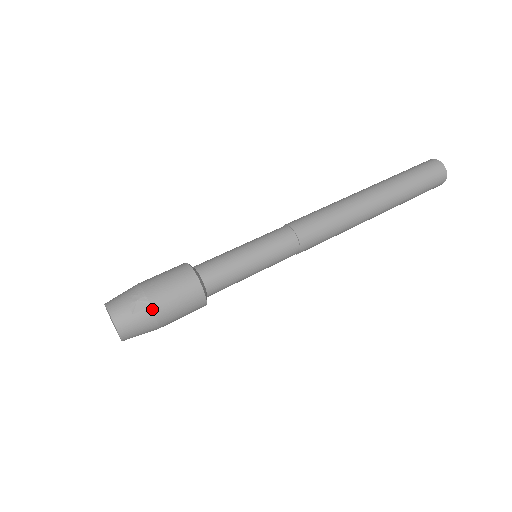
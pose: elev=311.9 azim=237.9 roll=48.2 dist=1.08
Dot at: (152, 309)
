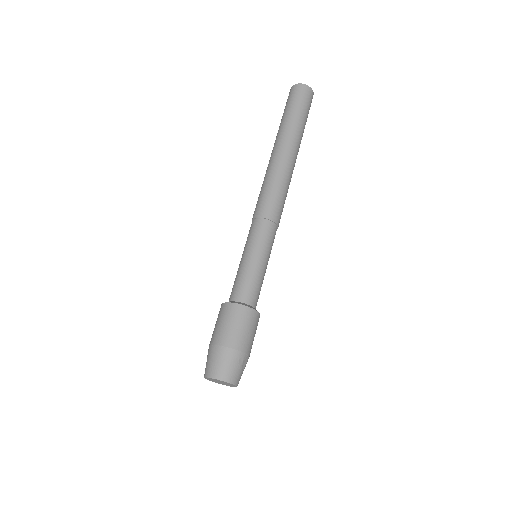
Dot at: occluded
